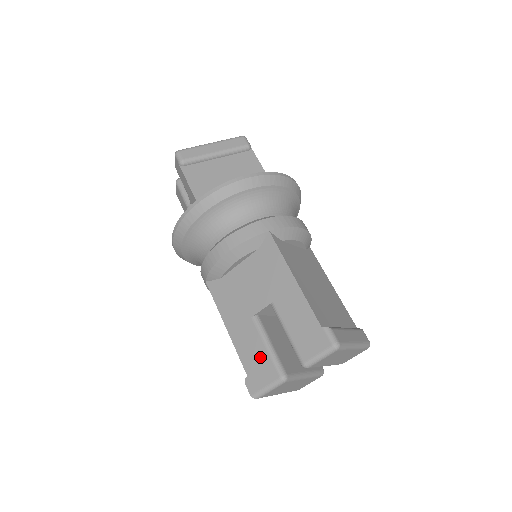
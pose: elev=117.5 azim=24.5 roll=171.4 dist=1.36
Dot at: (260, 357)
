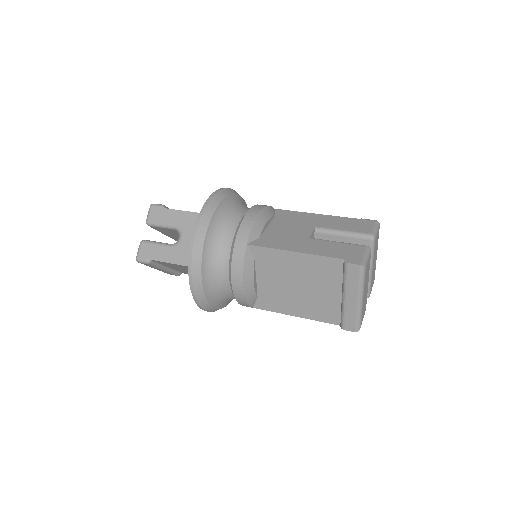
Dot at: (340, 247)
